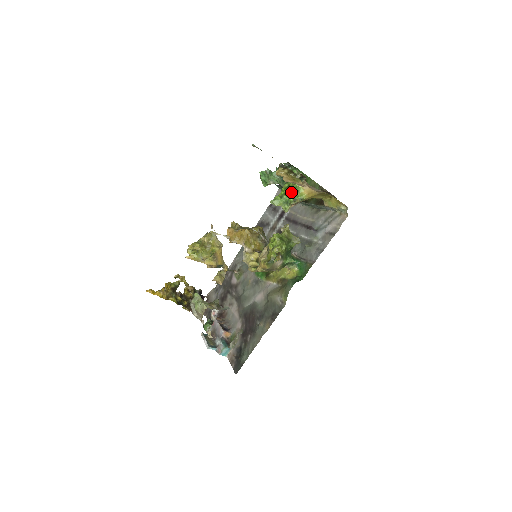
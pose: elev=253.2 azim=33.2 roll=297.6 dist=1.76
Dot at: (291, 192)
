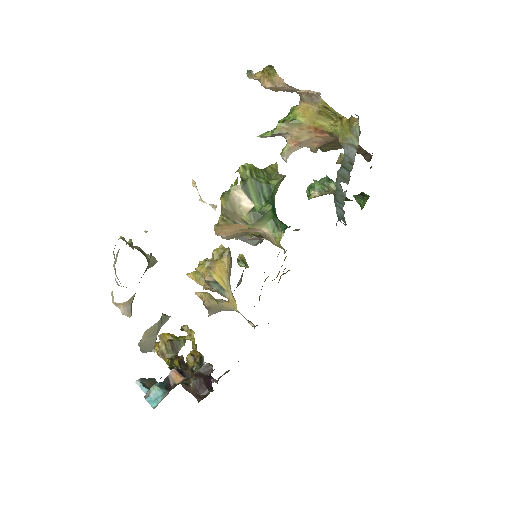
Dot at: occluded
